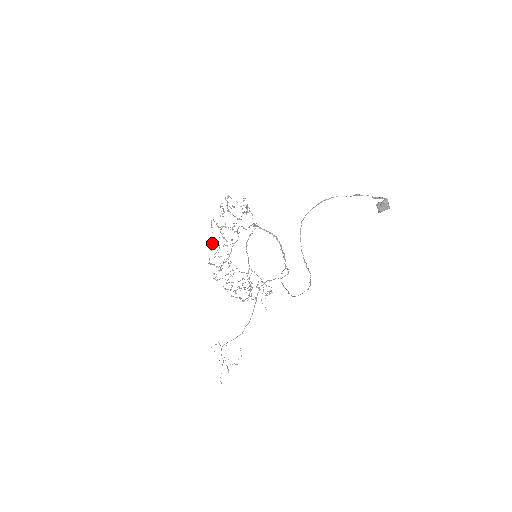
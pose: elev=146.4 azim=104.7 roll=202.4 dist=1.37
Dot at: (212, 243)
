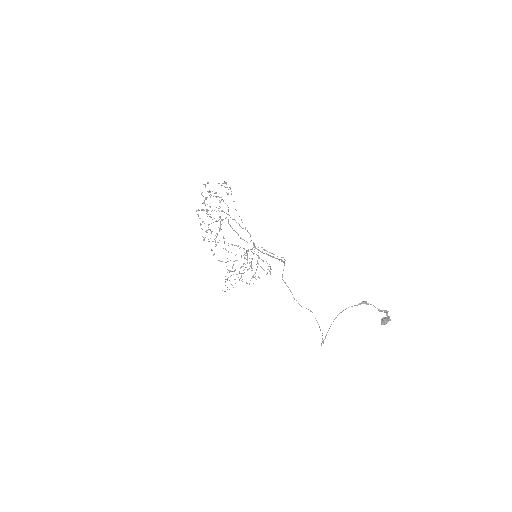
Dot at: (201, 224)
